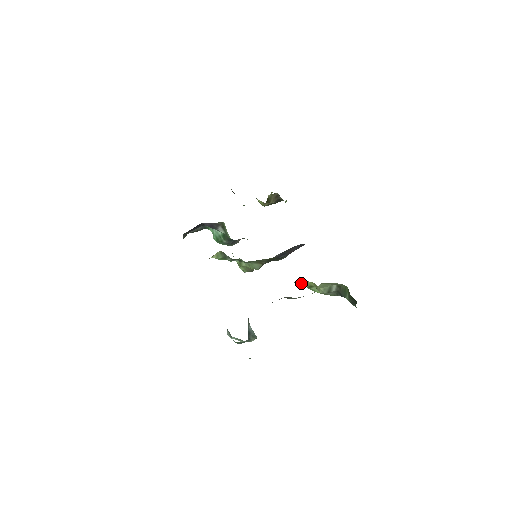
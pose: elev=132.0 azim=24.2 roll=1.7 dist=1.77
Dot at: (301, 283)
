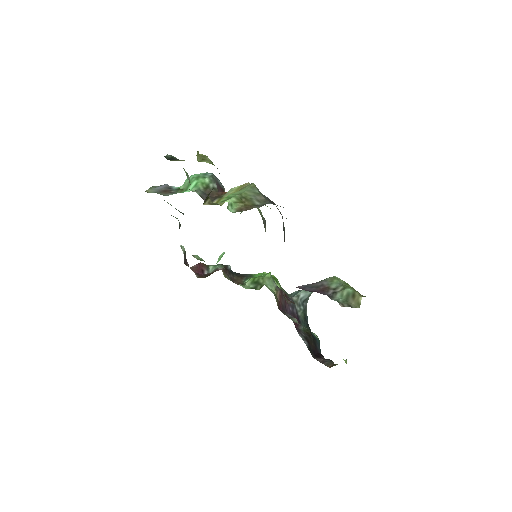
Dot at: occluded
